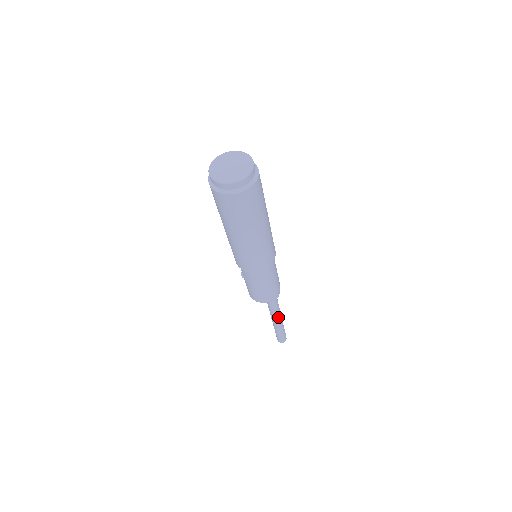
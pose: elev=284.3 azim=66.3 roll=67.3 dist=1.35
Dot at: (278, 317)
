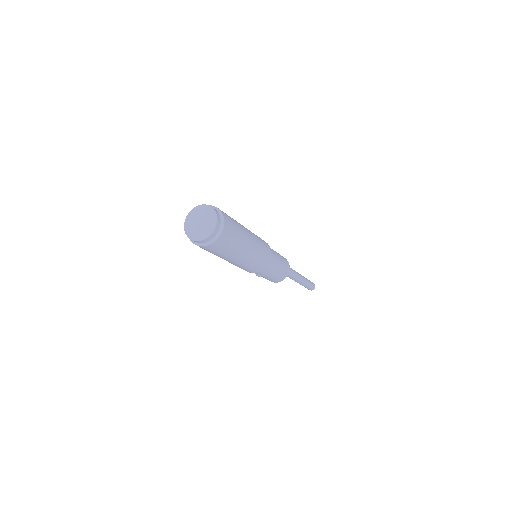
Dot at: (299, 277)
